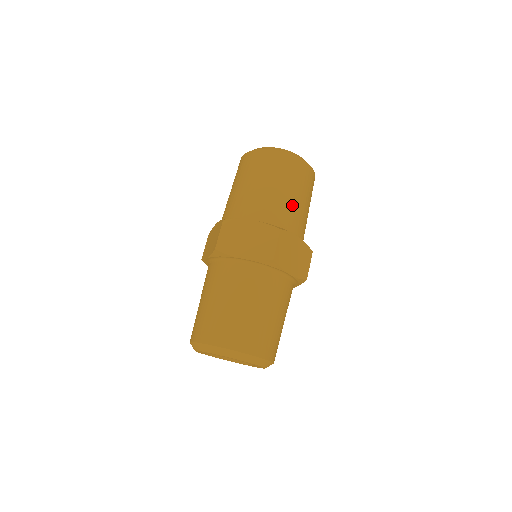
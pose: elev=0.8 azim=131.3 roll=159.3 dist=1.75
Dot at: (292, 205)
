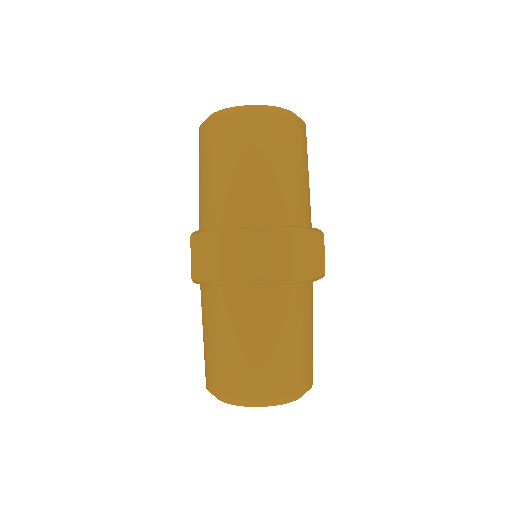
Dot at: (309, 191)
